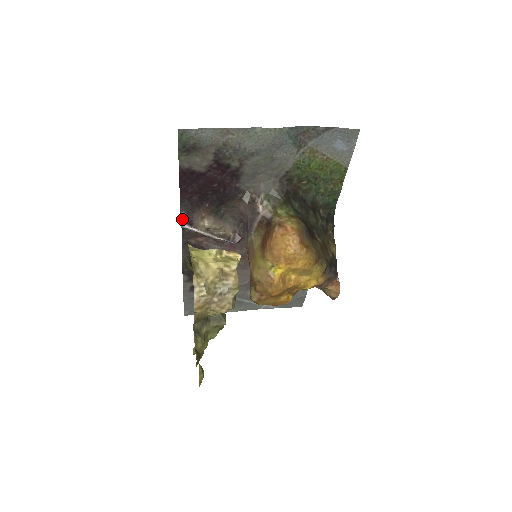
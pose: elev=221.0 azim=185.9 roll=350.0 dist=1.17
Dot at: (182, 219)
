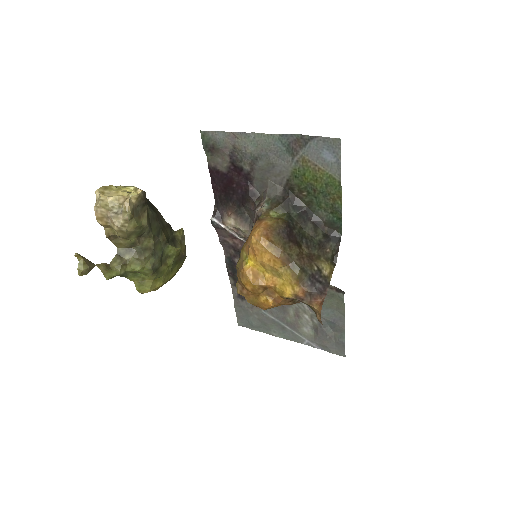
Dot at: (214, 213)
